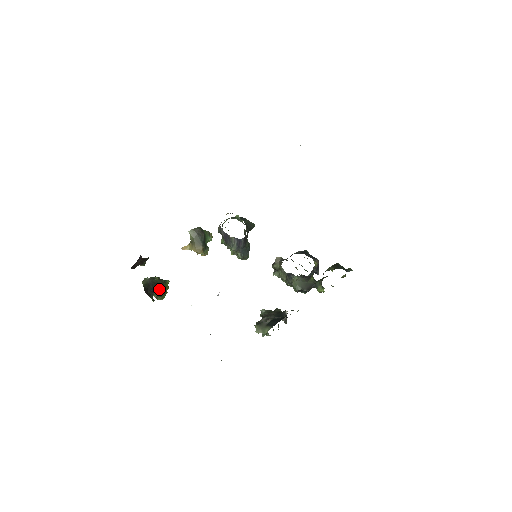
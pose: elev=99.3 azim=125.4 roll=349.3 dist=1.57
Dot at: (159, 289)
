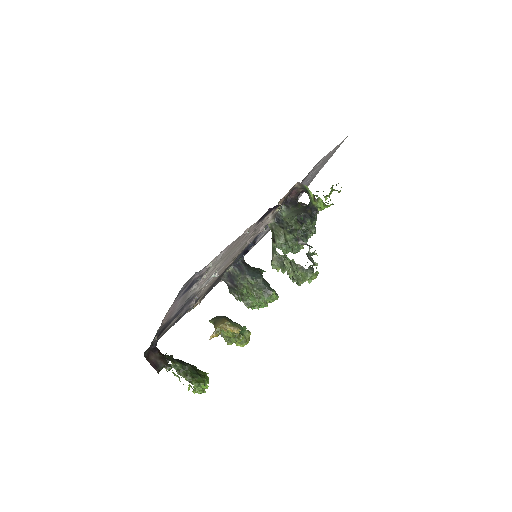
Dot at: (184, 363)
